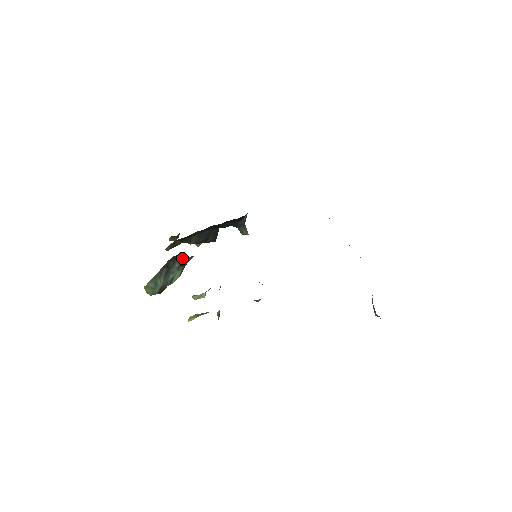
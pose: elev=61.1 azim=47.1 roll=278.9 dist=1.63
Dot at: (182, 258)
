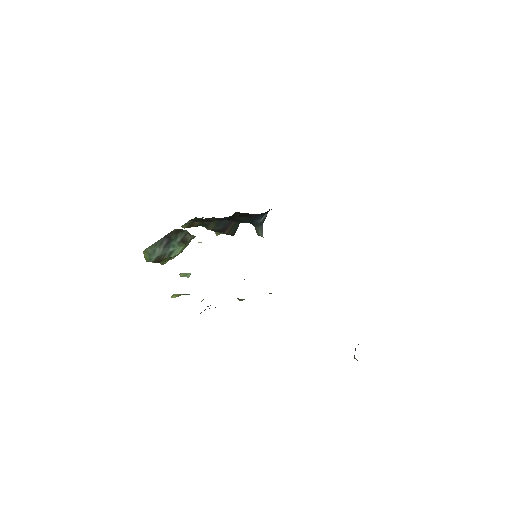
Dot at: (185, 234)
